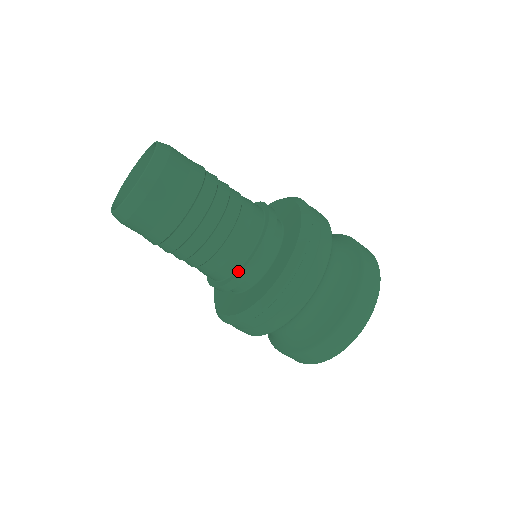
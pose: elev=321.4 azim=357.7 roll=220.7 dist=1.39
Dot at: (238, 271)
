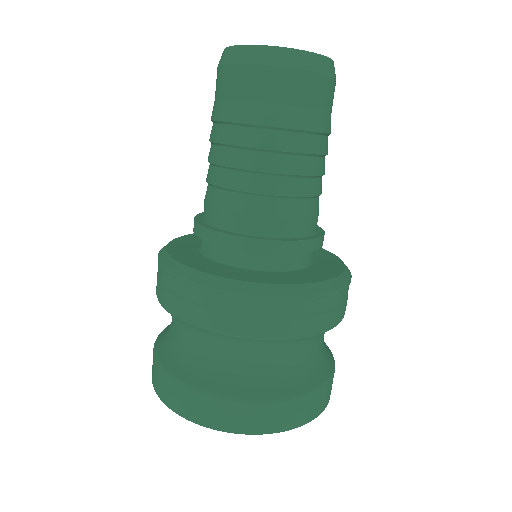
Dot at: (221, 230)
